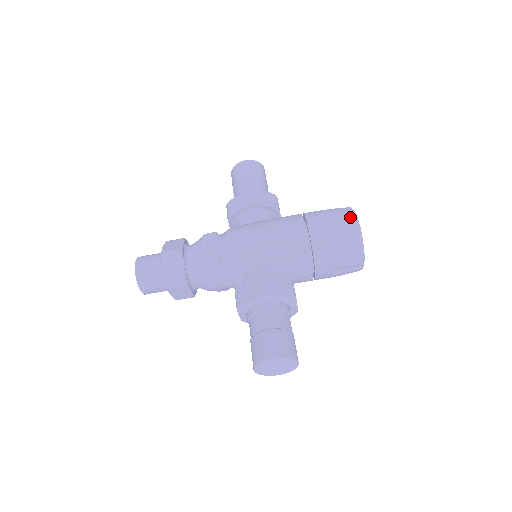
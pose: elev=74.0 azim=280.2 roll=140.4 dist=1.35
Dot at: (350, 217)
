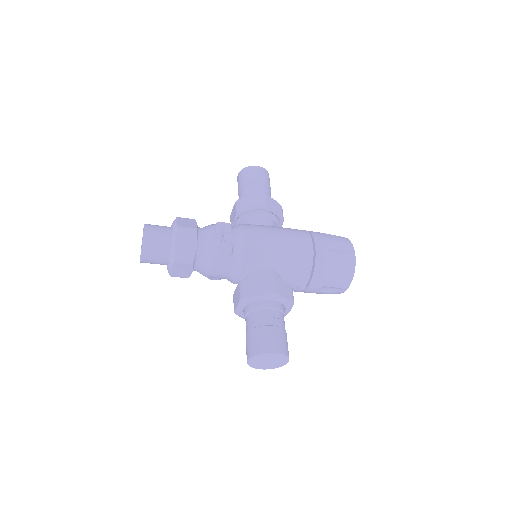
Dot at: (349, 246)
